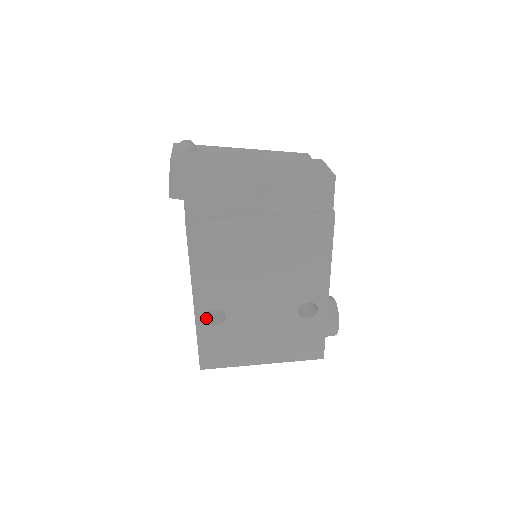
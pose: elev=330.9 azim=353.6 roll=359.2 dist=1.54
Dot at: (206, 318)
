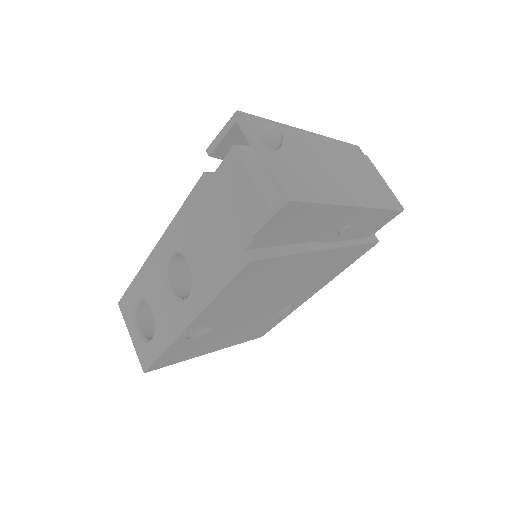
Dot at: occluded
